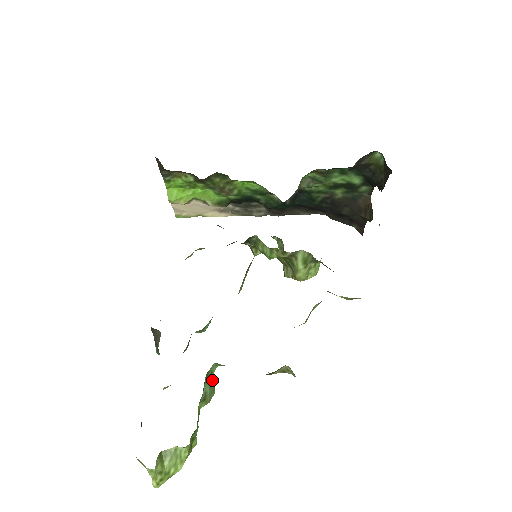
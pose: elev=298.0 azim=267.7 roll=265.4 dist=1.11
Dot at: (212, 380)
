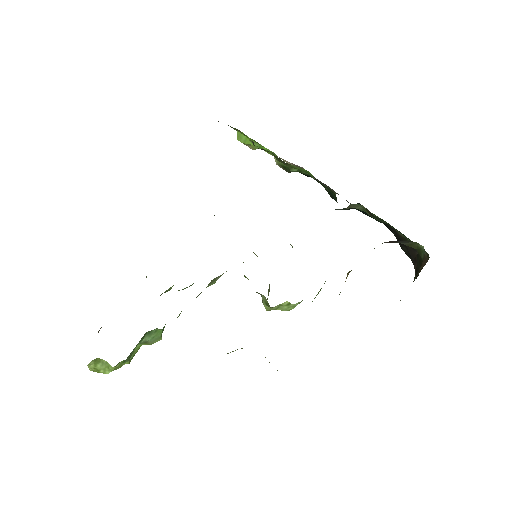
Dot at: (157, 334)
